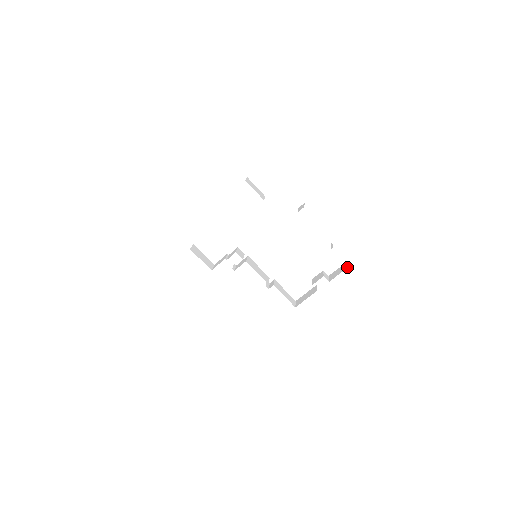
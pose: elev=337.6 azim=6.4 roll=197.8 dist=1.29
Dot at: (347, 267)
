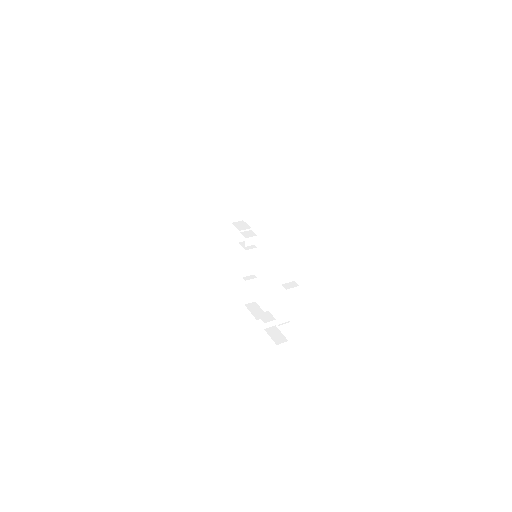
Dot at: (276, 342)
